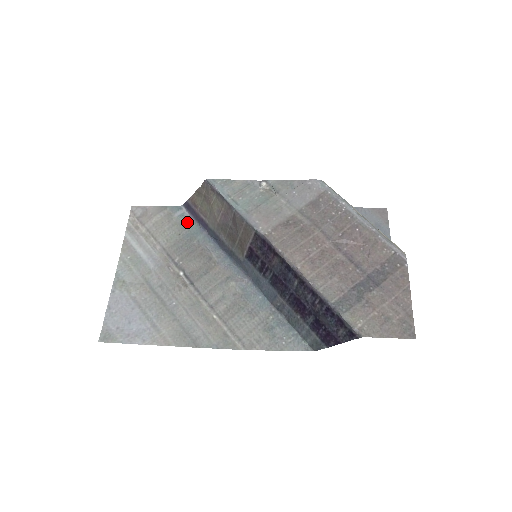
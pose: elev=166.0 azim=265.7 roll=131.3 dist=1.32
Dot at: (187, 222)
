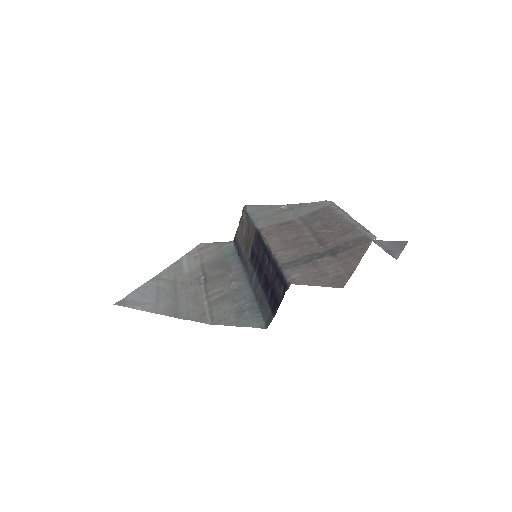
Dot at: (229, 249)
